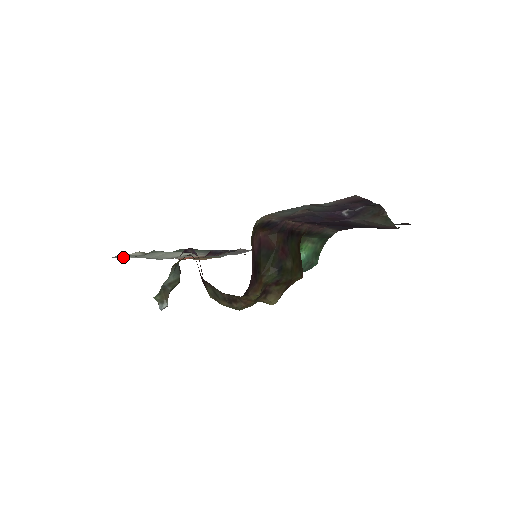
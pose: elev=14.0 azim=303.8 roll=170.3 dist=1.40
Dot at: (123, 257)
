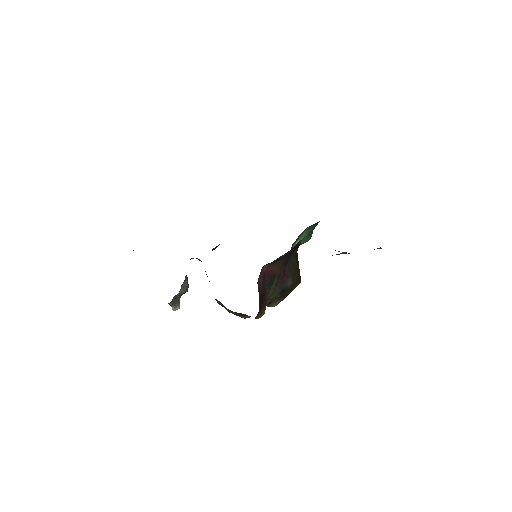
Dot at: occluded
